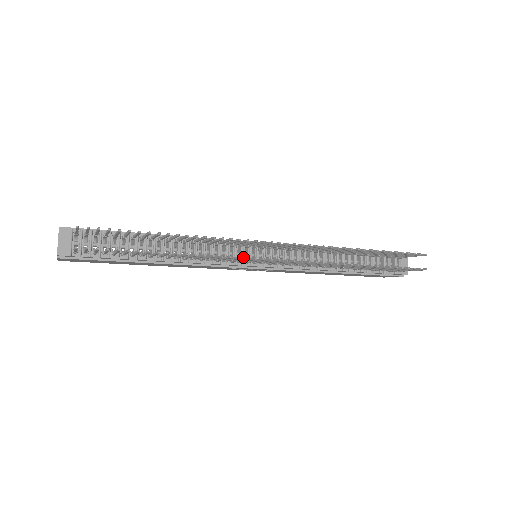
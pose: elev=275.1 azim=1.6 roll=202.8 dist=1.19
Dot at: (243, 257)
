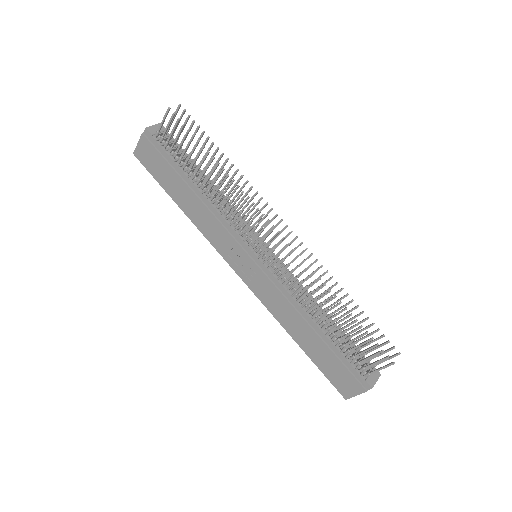
Dot at: (249, 238)
